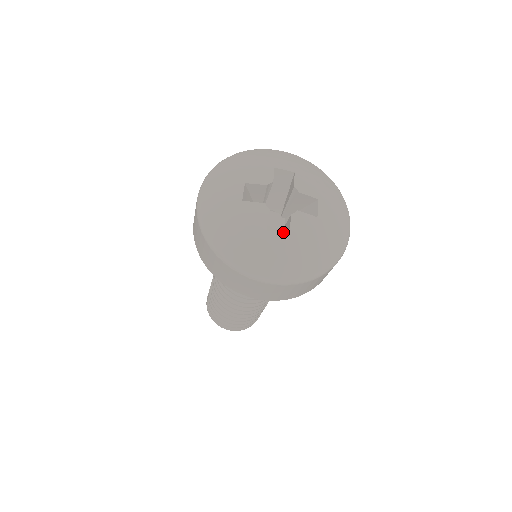
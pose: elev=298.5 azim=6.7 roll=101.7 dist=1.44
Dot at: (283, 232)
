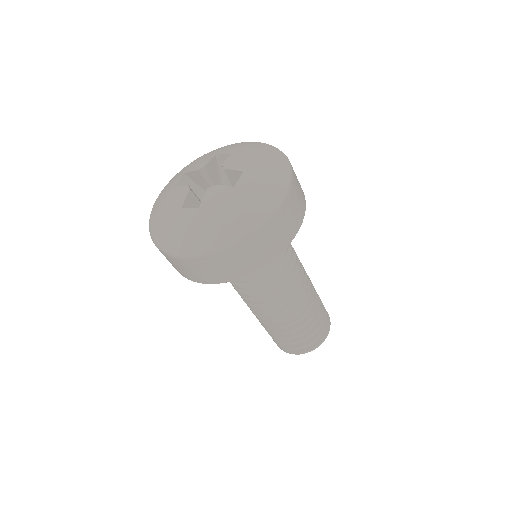
Dot at: occluded
